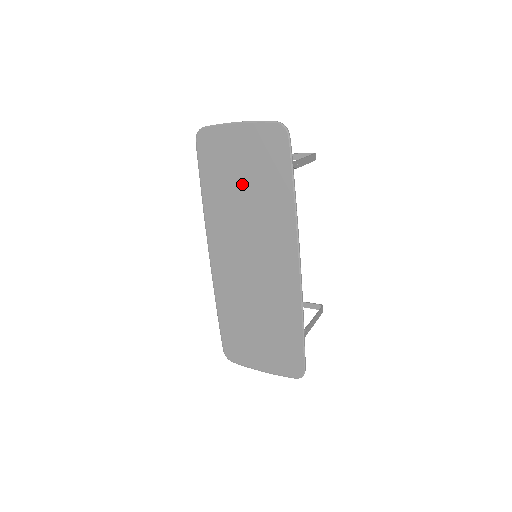
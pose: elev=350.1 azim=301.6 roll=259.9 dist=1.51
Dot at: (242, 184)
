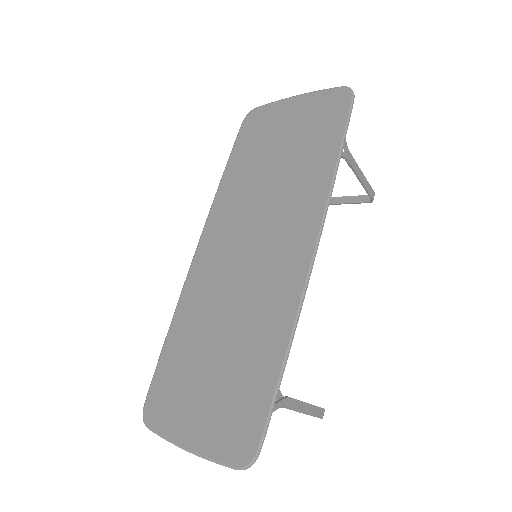
Dot at: (275, 158)
